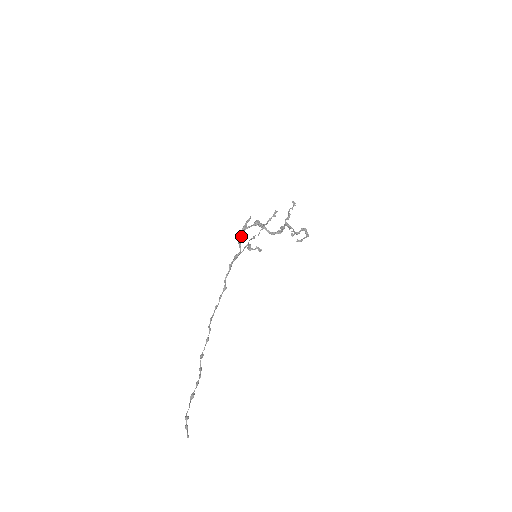
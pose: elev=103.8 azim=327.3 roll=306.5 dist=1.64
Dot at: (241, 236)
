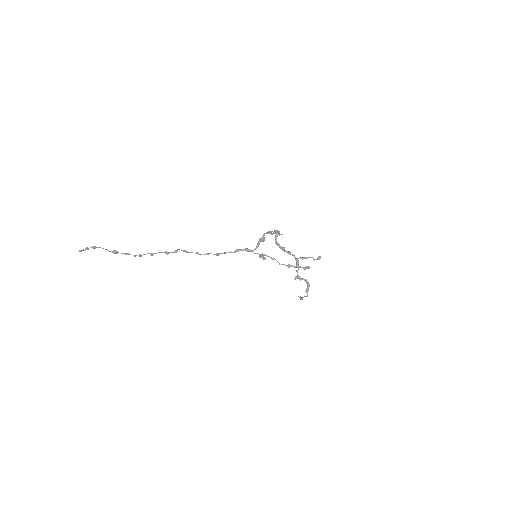
Dot at: (263, 237)
